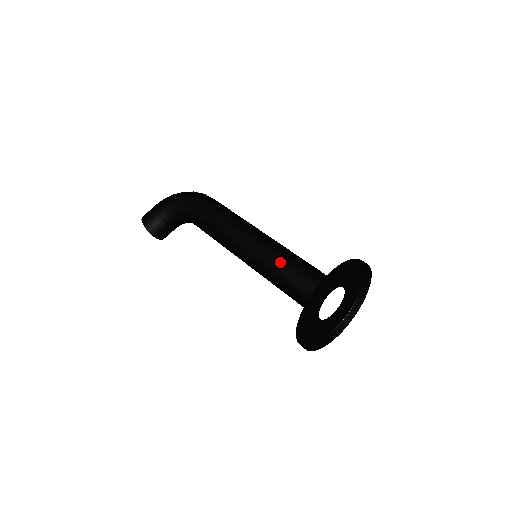
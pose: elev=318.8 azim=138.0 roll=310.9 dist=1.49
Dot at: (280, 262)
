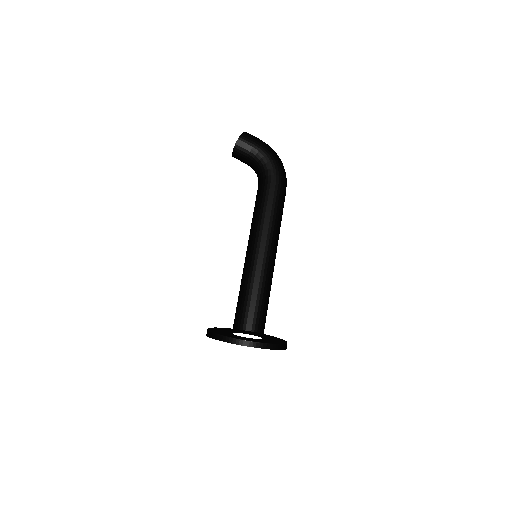
Dot at: (260, 284)
